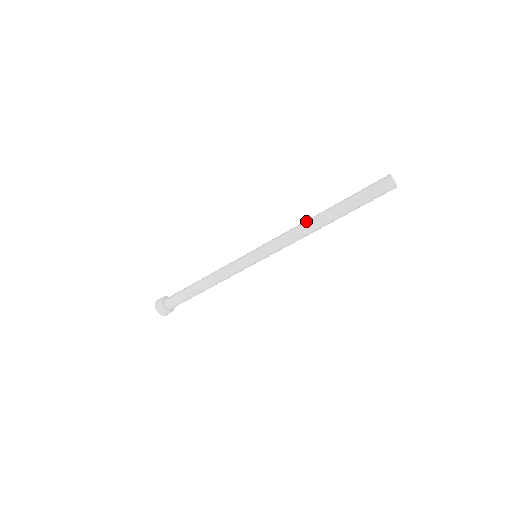
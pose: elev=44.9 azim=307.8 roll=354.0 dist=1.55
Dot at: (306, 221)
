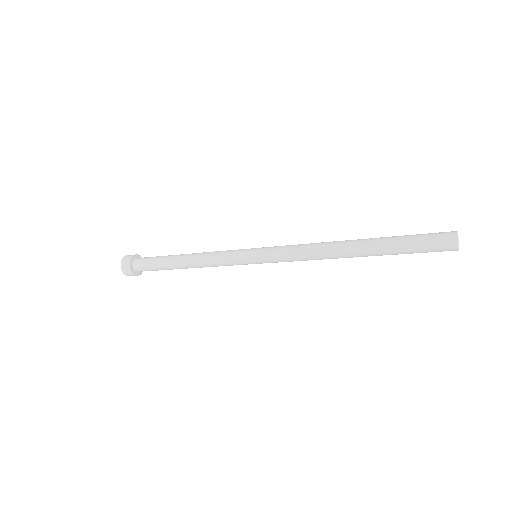
Dot at: (330, 252)
